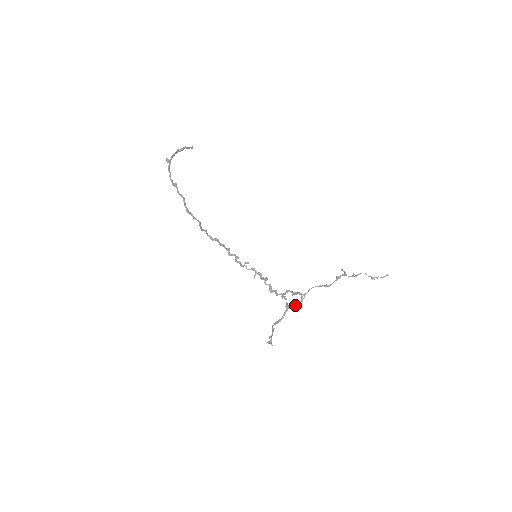
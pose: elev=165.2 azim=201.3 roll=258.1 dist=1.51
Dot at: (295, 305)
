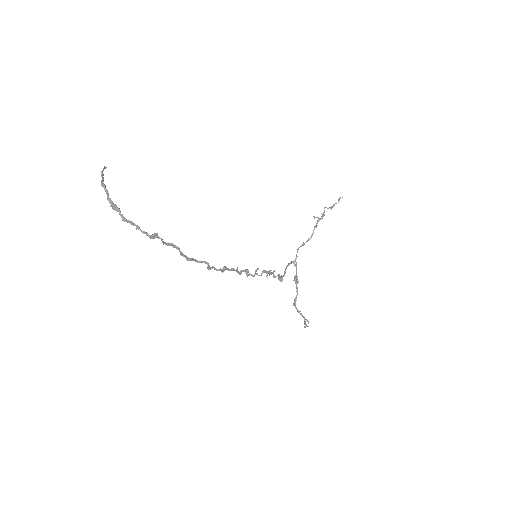
Dot at: (297, 276)
